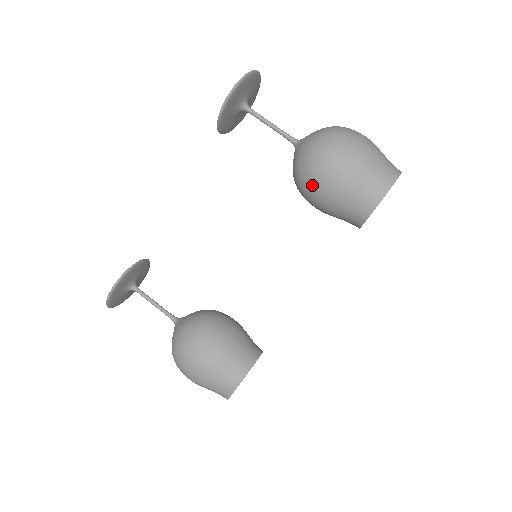
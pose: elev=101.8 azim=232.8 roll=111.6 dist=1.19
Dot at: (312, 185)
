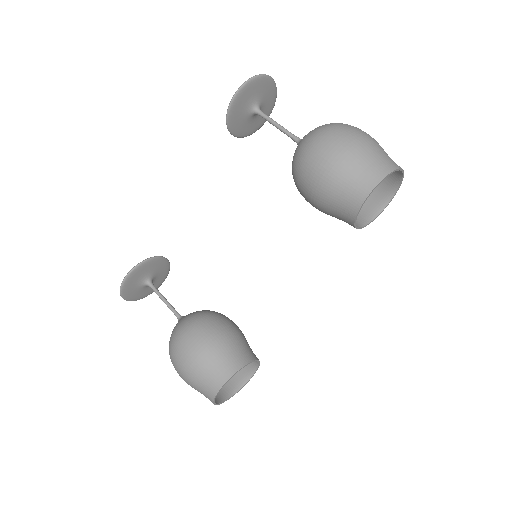
Dot at: (303, 178)
